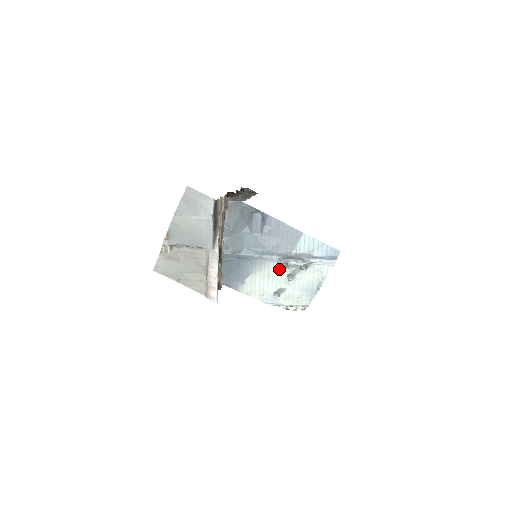
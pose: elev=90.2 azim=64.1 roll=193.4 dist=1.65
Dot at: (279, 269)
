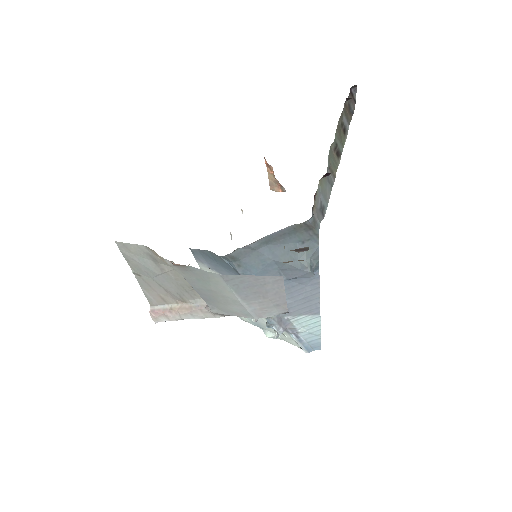
Dot at: occluded
